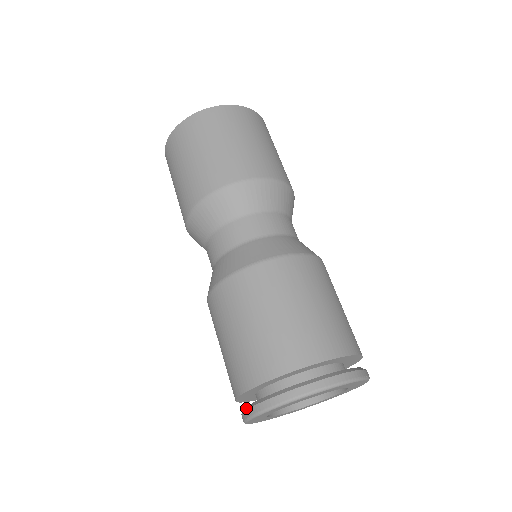
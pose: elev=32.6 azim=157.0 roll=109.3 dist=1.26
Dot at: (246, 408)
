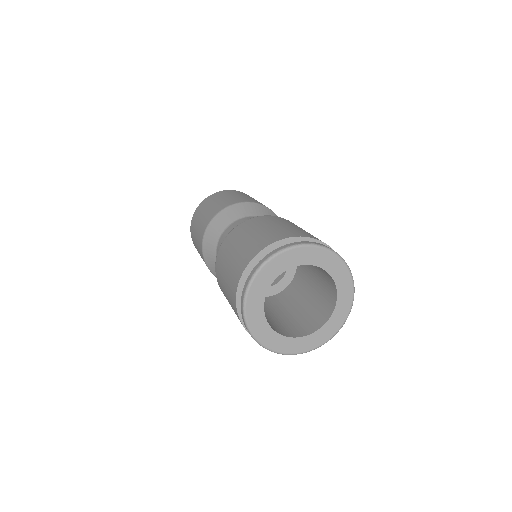
Dot at: occluded
